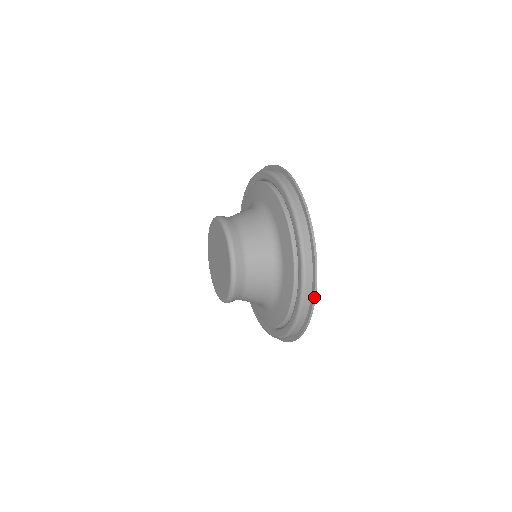
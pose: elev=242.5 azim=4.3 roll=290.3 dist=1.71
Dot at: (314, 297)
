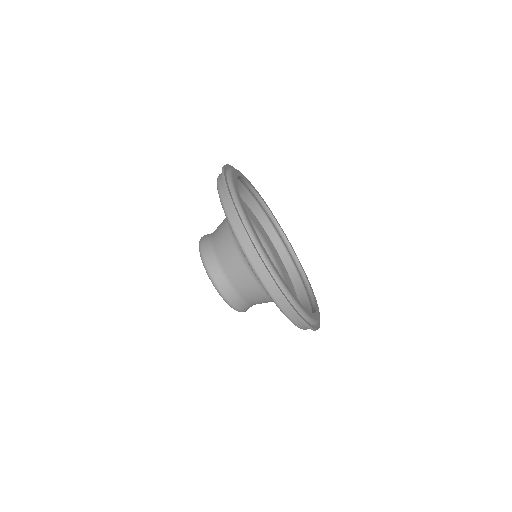
Dot at: (308, 327)
